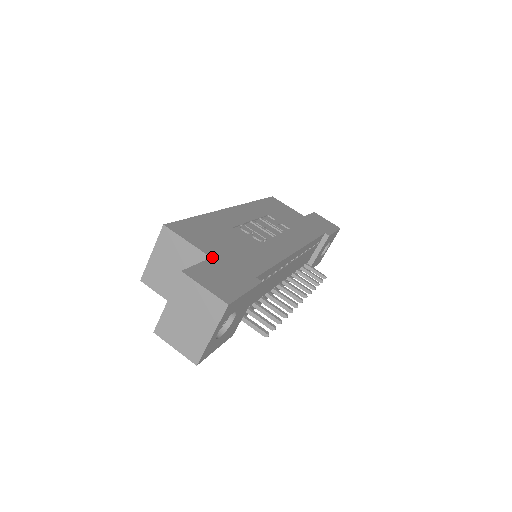
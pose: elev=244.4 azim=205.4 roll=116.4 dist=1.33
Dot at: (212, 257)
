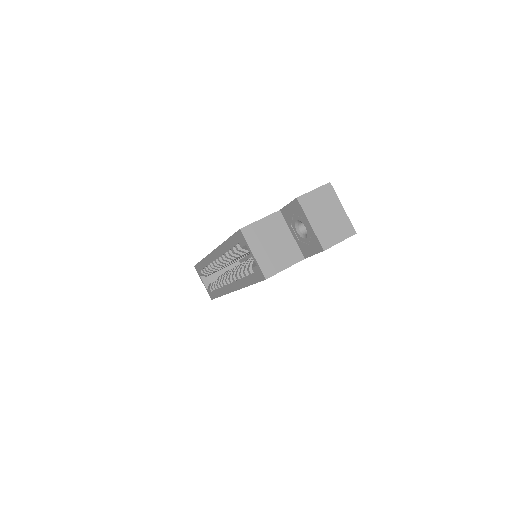
Dot at: (279, 210)
